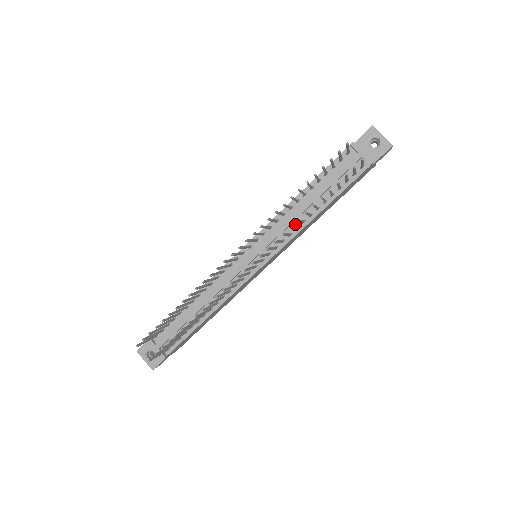
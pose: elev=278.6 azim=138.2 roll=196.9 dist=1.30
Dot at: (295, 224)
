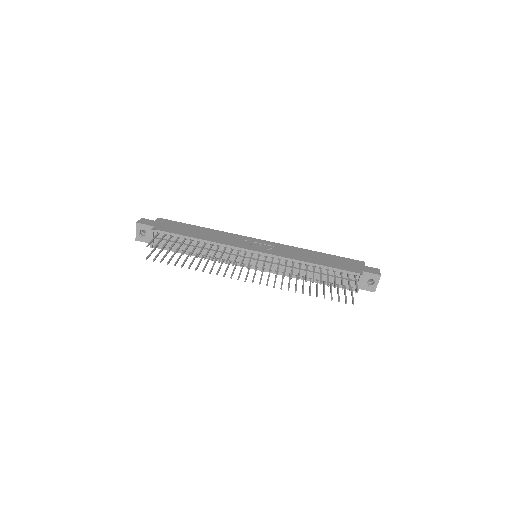
Dot at: occluded
